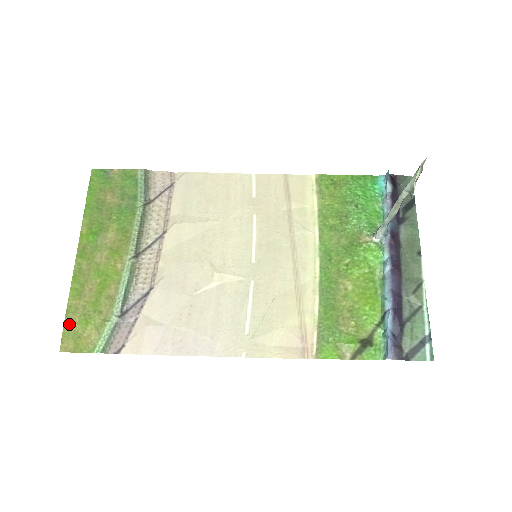
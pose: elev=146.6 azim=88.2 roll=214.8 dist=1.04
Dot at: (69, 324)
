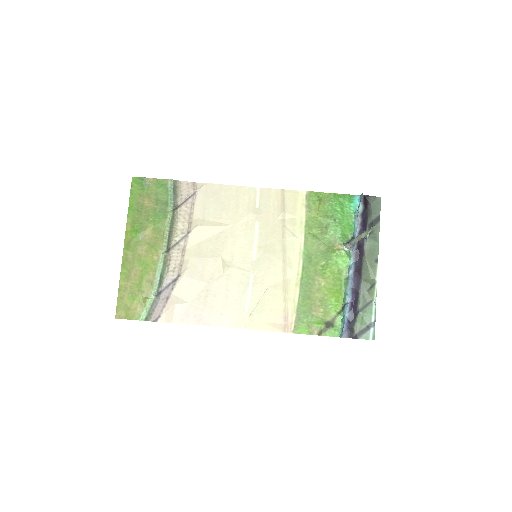
Dot at: (121, 299)
